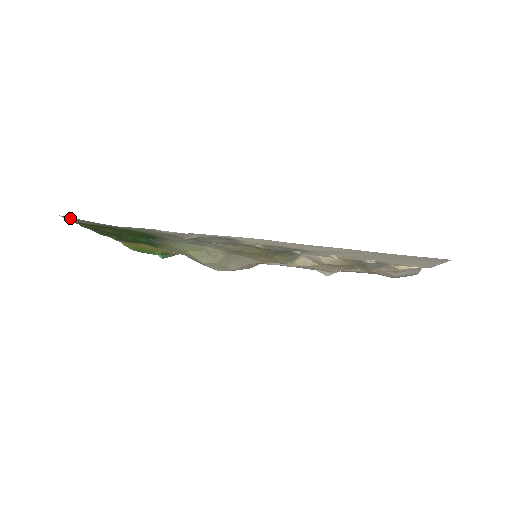
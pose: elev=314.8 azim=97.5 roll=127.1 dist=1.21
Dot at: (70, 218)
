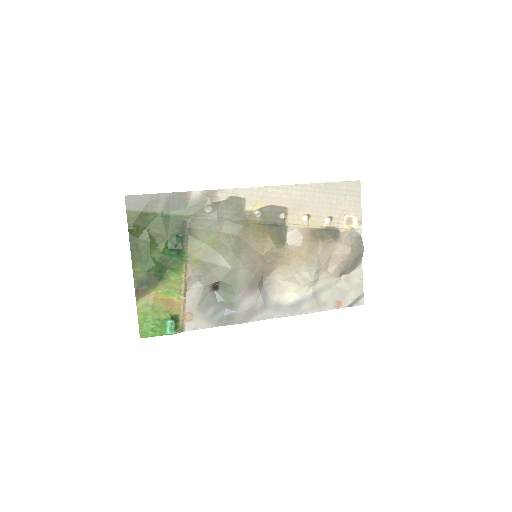
Dot at: (131, 200)
